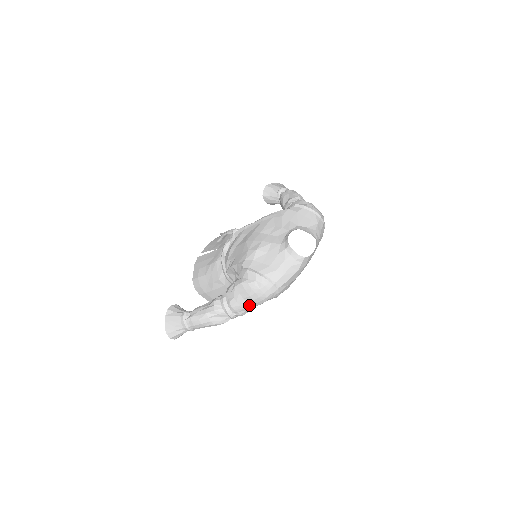
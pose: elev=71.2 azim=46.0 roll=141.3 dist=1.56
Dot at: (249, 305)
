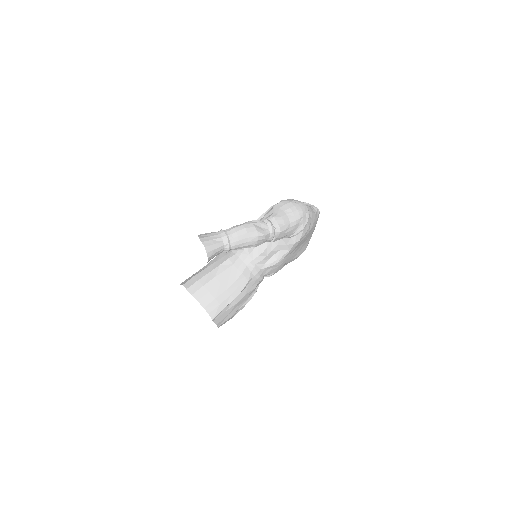
Dot at: (288, 218)
